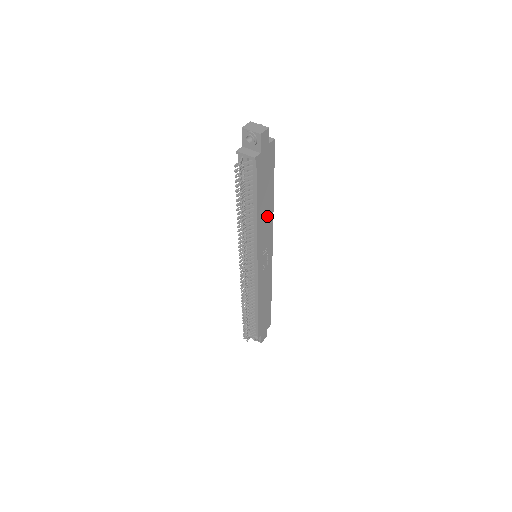
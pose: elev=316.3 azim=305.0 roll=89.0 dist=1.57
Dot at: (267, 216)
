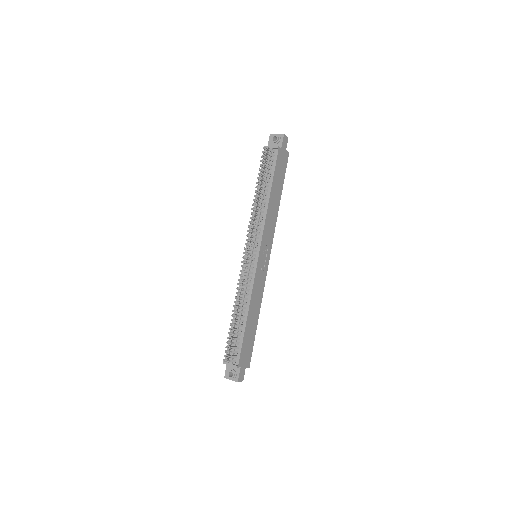
Dot at: (273, 213)
